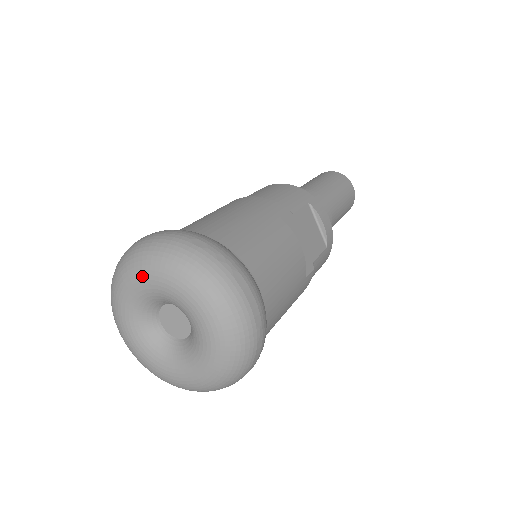
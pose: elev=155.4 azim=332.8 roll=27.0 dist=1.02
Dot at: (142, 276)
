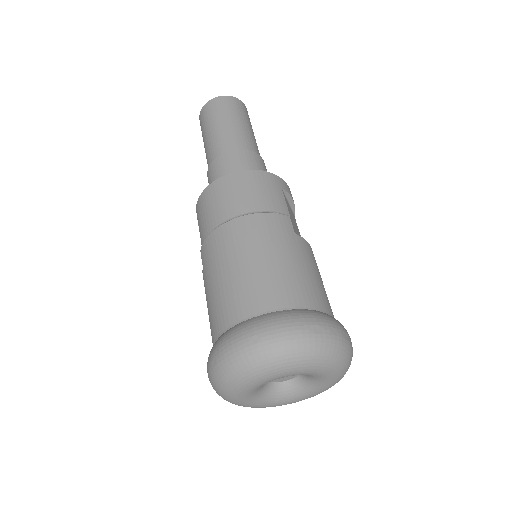
Dot at: (278, 374)
